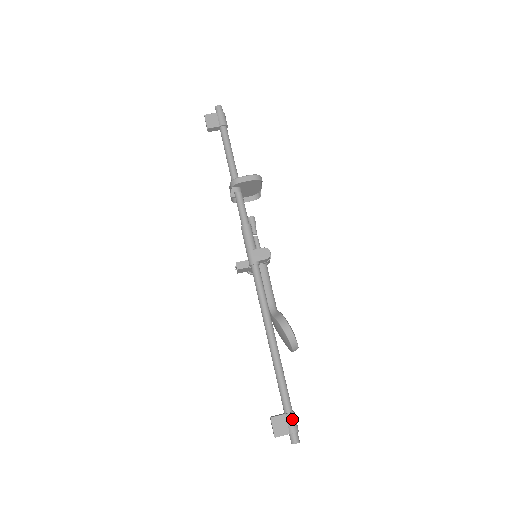
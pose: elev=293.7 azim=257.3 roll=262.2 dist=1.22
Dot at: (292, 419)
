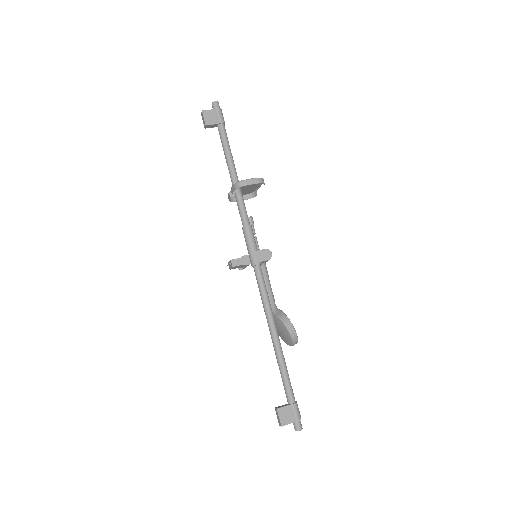
Dot at: (296, 409)
